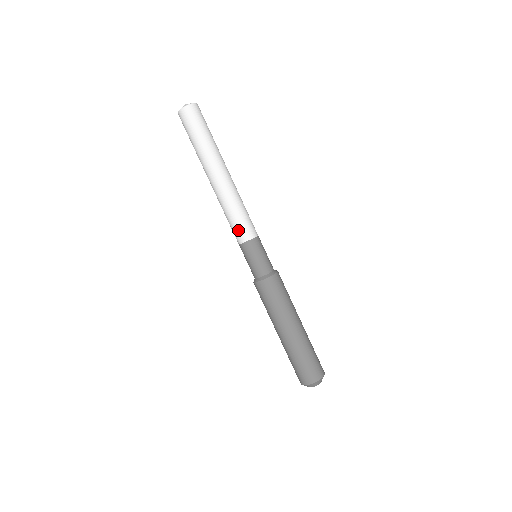
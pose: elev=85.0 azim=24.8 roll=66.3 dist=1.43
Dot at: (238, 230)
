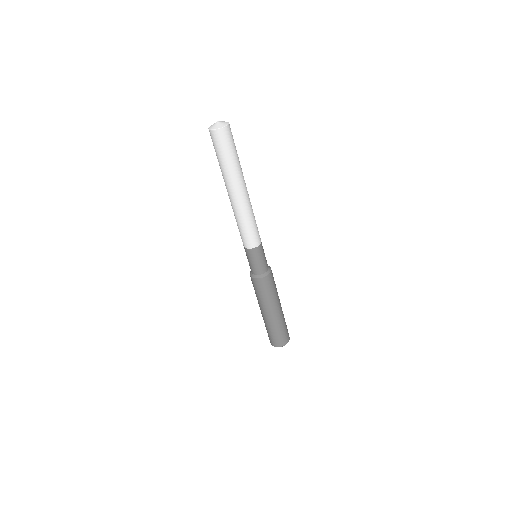
Dot at: (254, 237)
